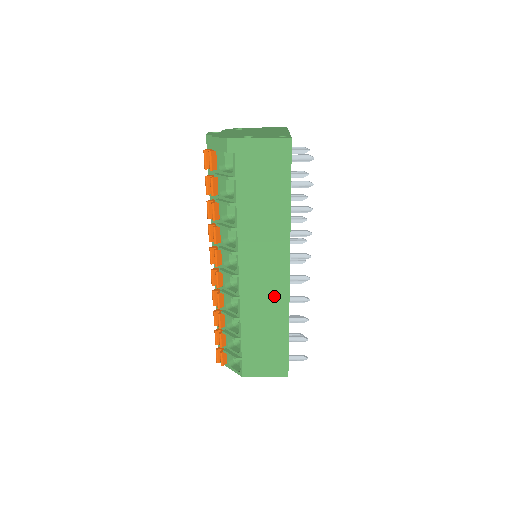
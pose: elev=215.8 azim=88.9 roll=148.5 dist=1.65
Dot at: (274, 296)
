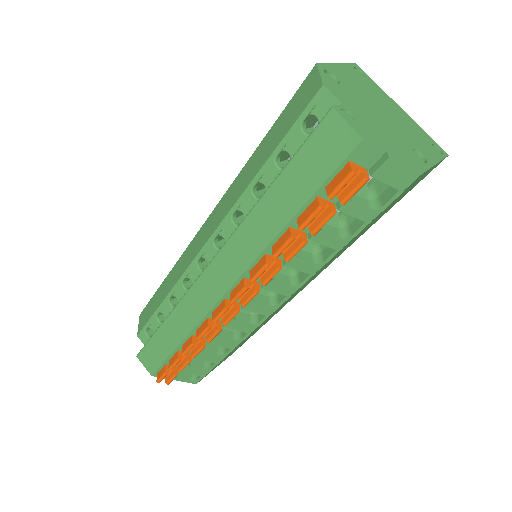
Dot at: occluded
